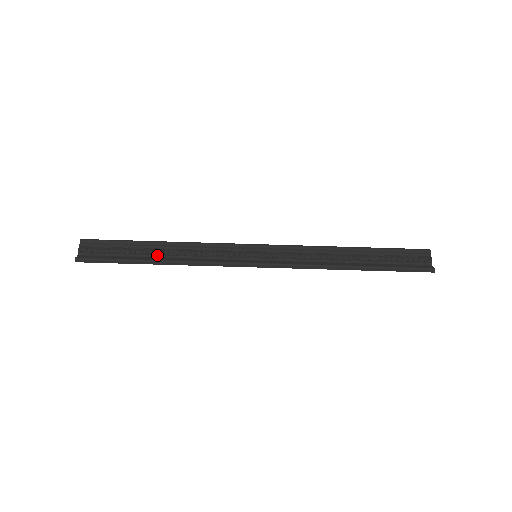
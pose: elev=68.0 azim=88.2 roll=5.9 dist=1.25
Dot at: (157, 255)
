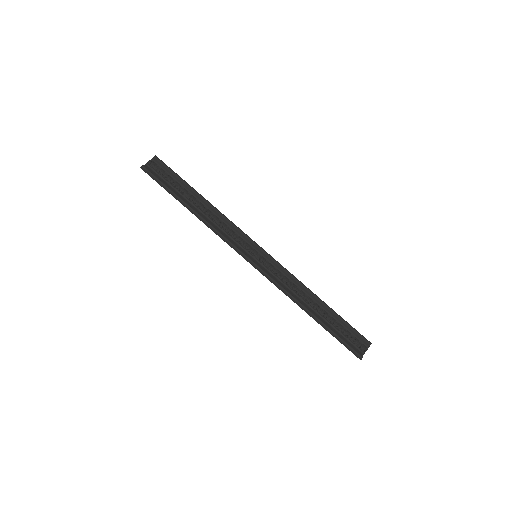
Dot at: (194, 204)
